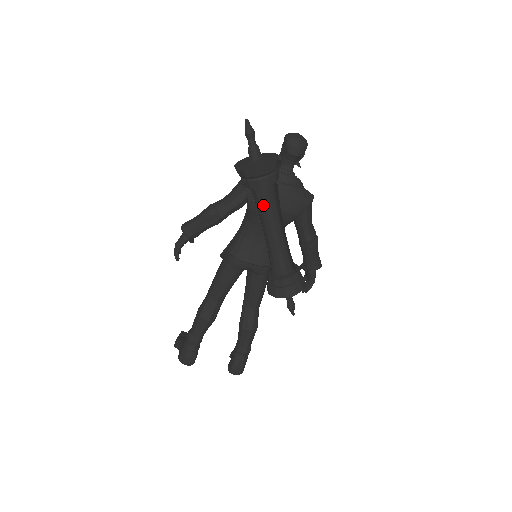
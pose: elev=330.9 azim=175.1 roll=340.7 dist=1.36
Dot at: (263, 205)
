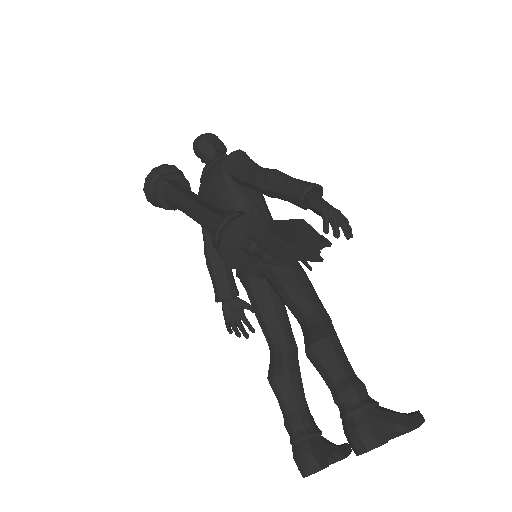
Dot at: (174, 203)
